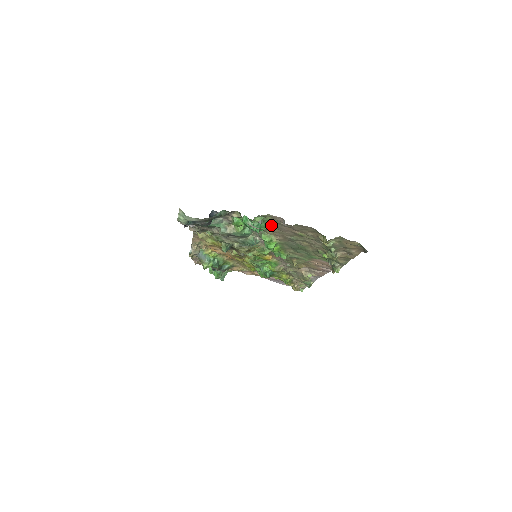
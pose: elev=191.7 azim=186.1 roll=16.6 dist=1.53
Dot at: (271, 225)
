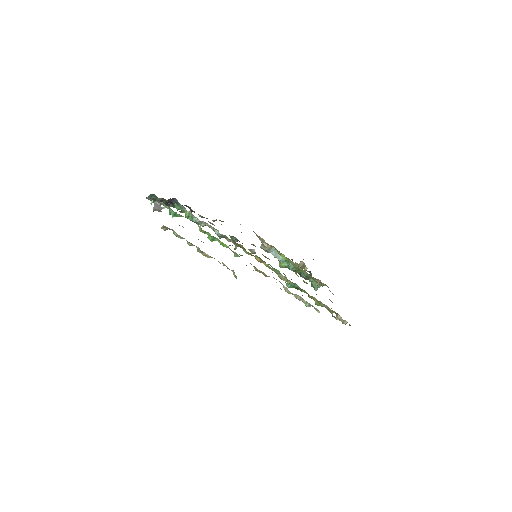
Dot at: occluded
